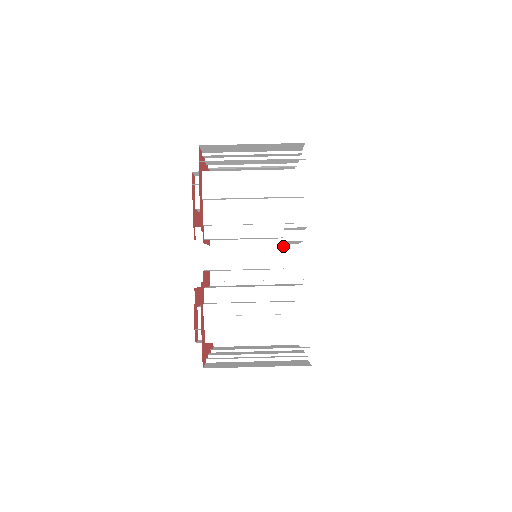
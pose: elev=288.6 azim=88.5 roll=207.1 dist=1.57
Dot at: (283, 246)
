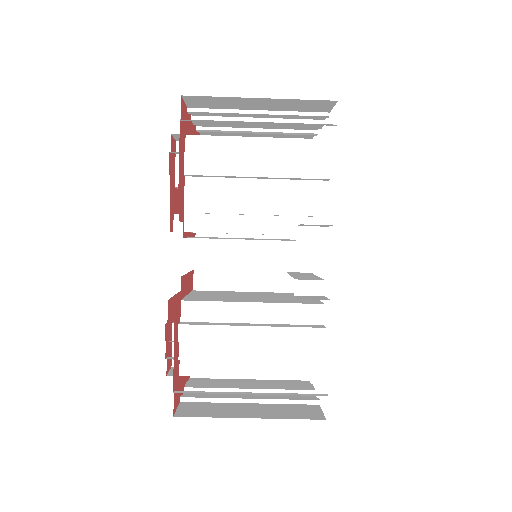
Dot at: occluded
